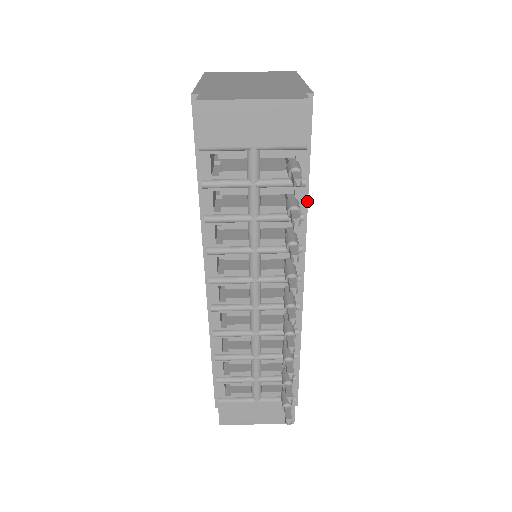
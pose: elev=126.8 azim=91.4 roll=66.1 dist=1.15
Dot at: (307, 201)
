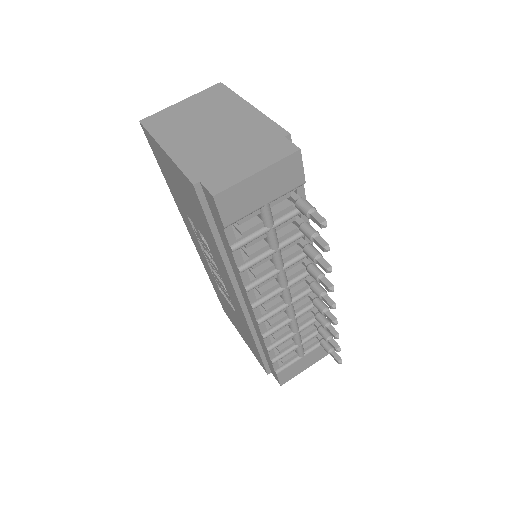
Dot at: occluded
